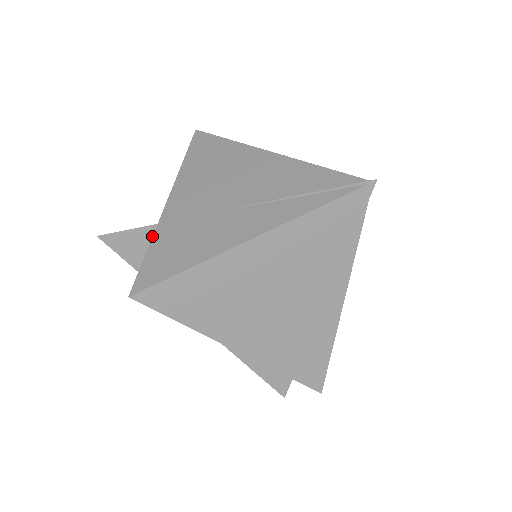
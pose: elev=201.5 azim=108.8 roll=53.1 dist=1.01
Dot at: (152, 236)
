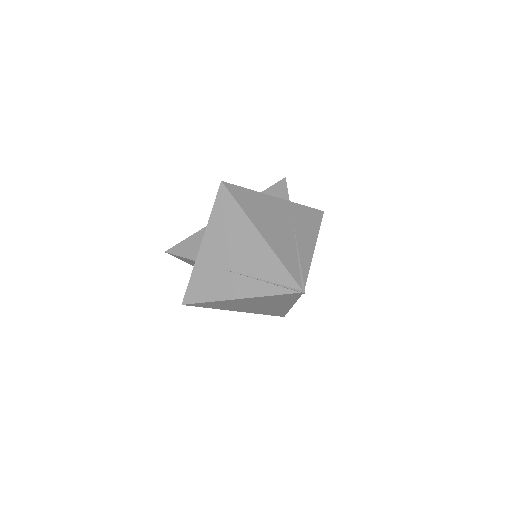
Dot at: (193, 262)
